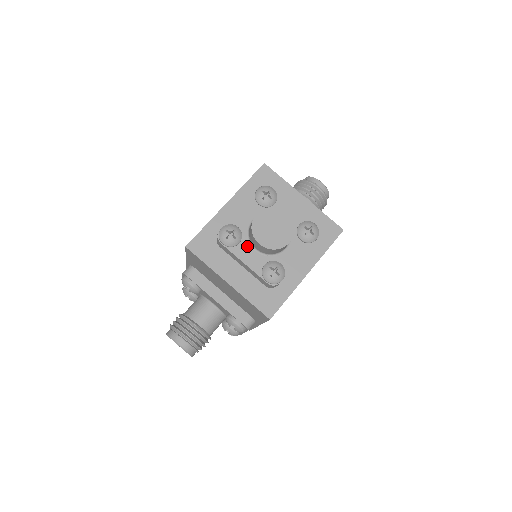
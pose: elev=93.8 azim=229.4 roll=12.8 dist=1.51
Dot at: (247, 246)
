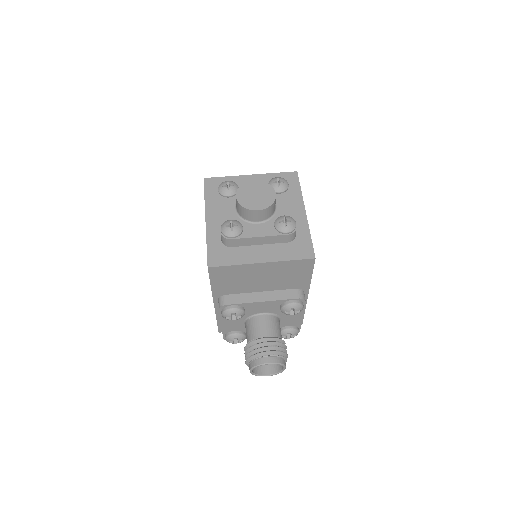
Dot at: (250, 226)
